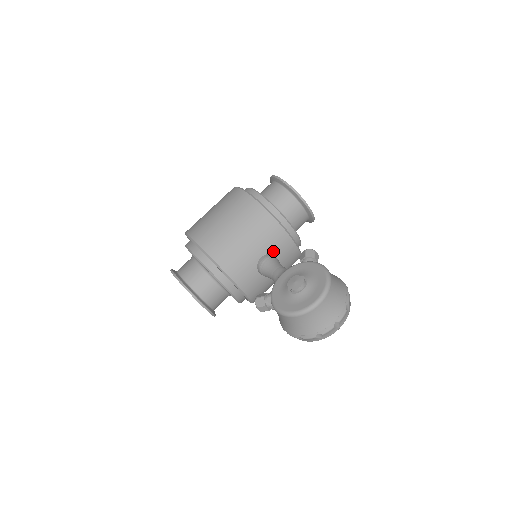
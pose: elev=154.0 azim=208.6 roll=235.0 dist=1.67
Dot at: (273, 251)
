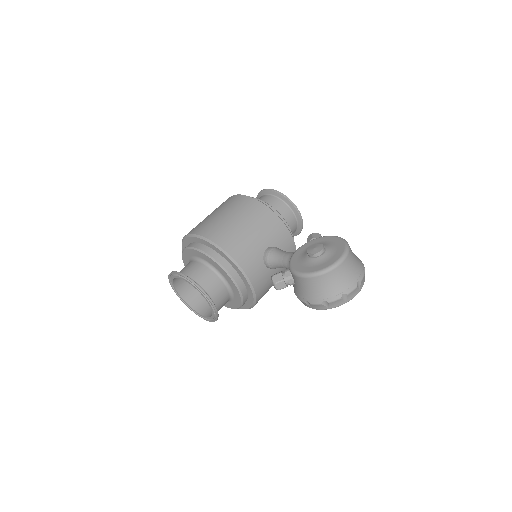
Dot at: (276, 244)
